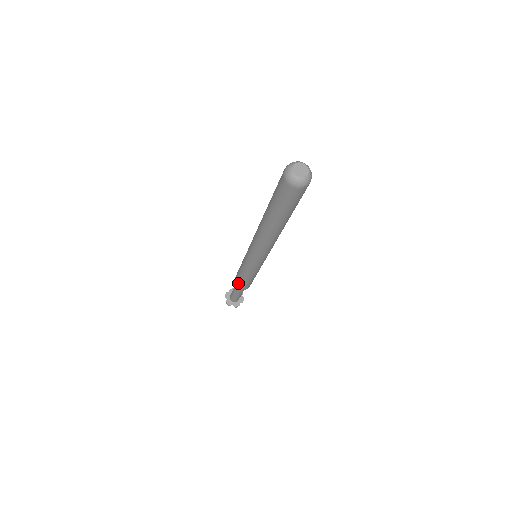
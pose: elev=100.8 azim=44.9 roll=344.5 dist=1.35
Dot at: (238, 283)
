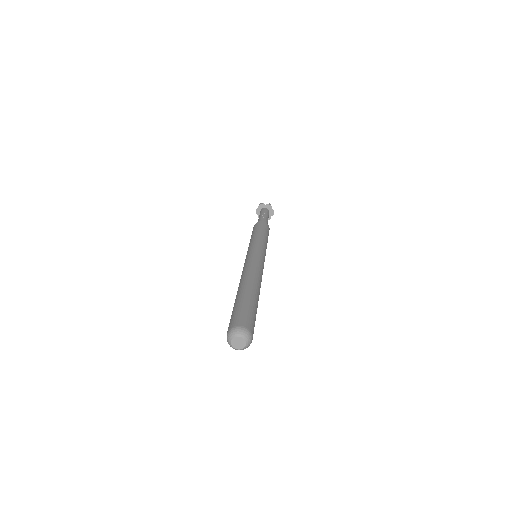
Dot at: occluded
